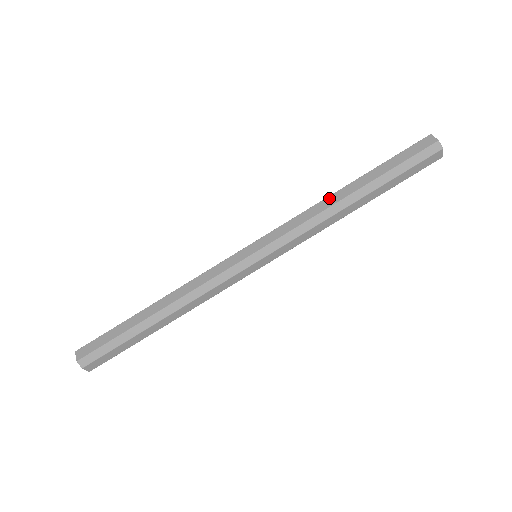
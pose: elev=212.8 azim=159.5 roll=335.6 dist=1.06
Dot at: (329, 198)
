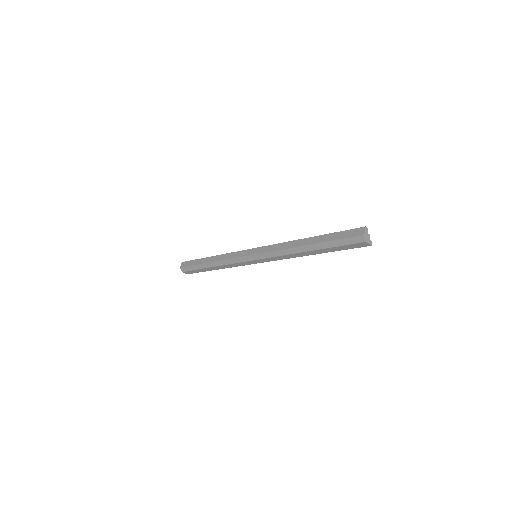
Dot at: (296, 241)
